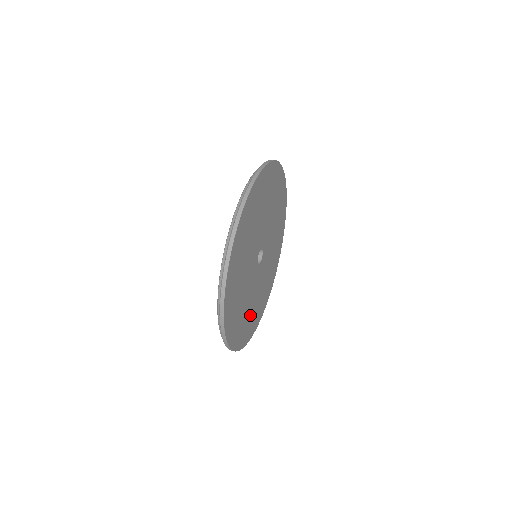
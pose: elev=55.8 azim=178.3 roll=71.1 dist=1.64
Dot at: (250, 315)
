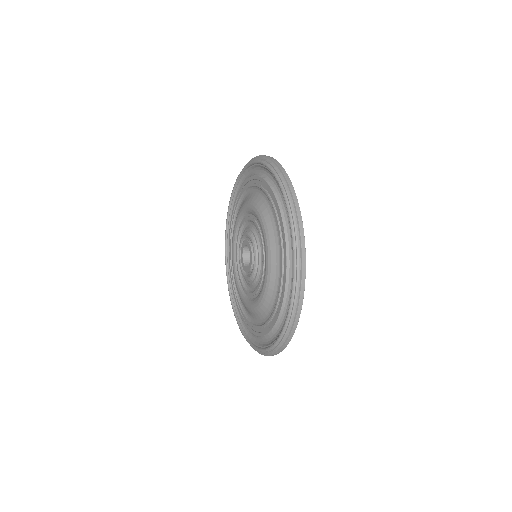
Dot at: occluded
